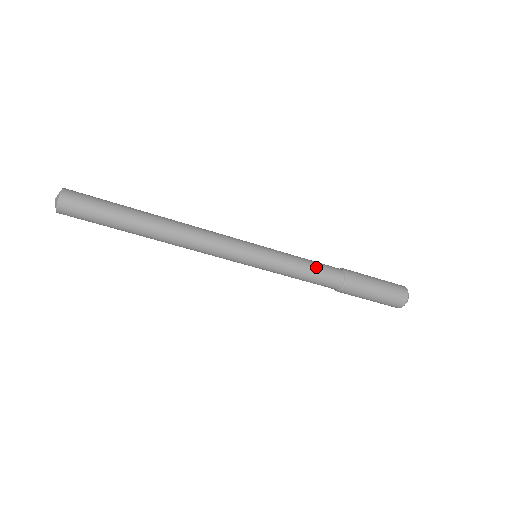
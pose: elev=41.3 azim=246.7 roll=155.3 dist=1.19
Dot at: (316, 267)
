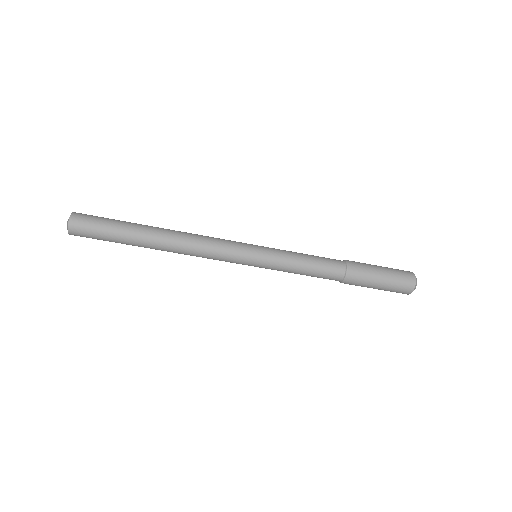
Dot at: (315, 258)
